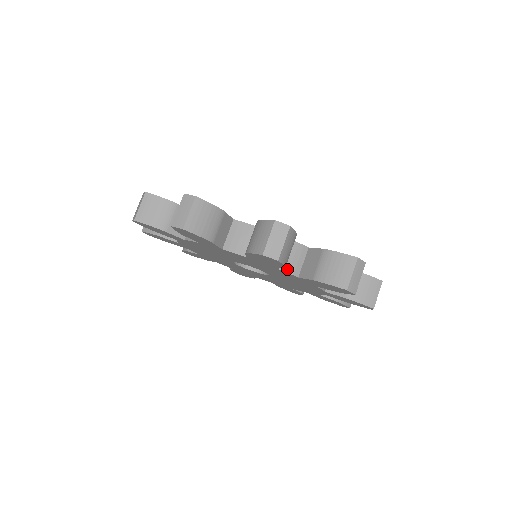
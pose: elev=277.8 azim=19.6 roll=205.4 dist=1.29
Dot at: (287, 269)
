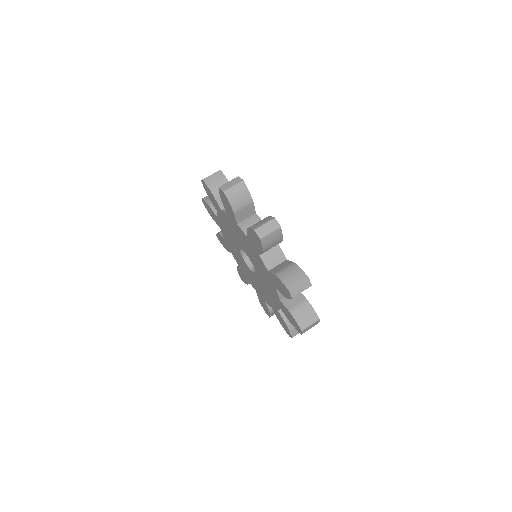
Dot at: (243, 228)
